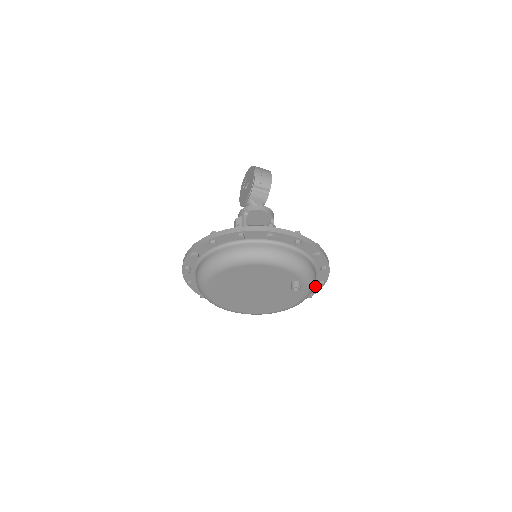
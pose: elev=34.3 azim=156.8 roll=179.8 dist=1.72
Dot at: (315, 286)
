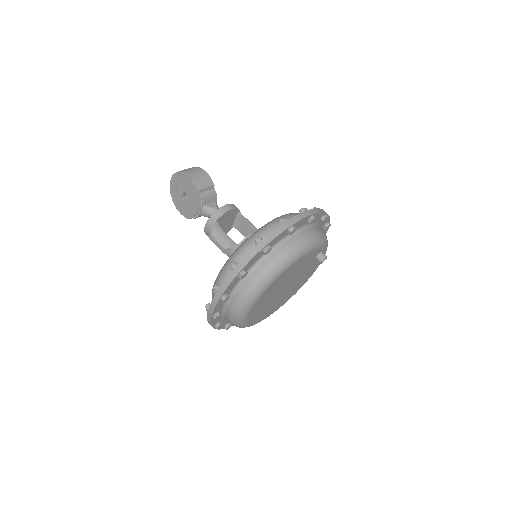
Dot at: occluded
